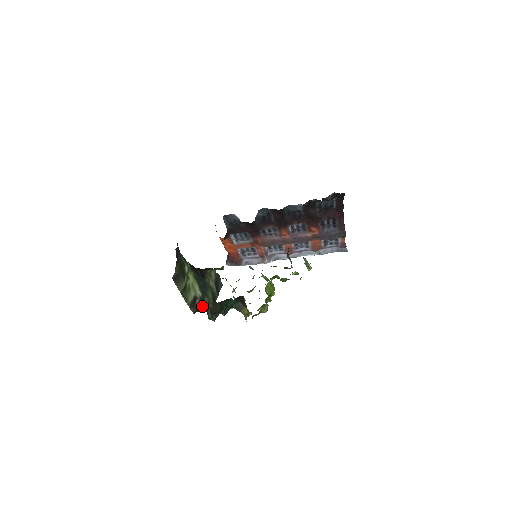
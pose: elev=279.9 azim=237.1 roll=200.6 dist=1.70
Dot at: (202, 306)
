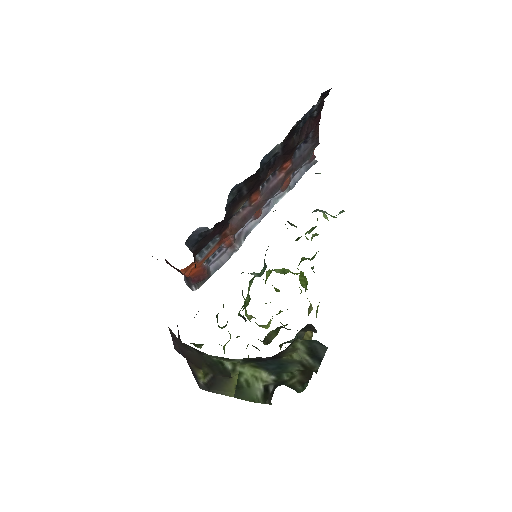
Dot at: occluded
